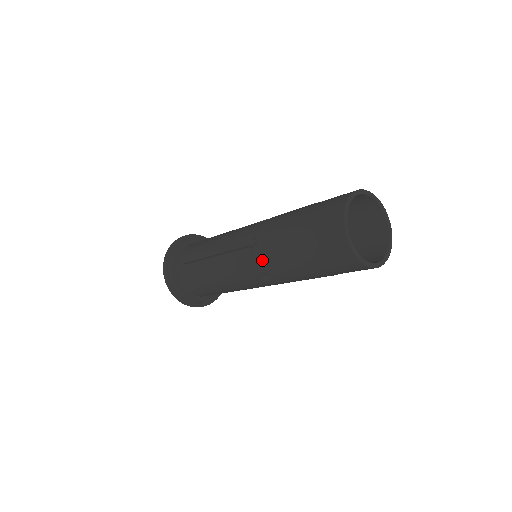
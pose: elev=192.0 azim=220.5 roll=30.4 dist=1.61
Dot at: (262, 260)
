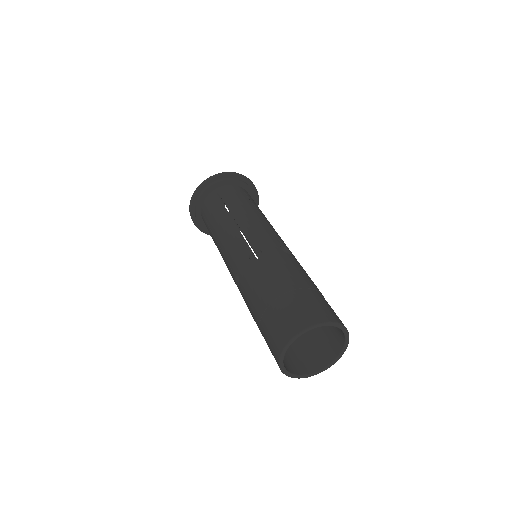
Dot at: occluded
